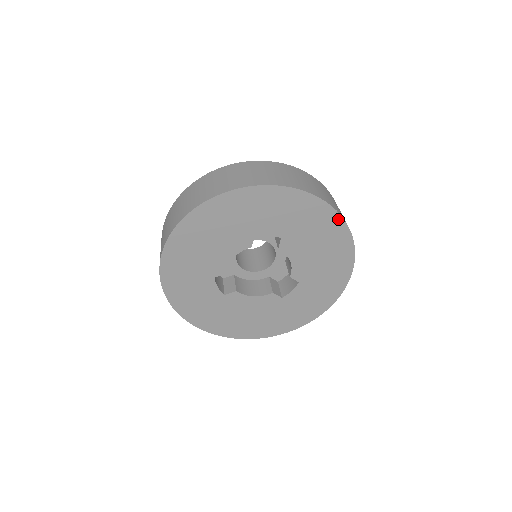
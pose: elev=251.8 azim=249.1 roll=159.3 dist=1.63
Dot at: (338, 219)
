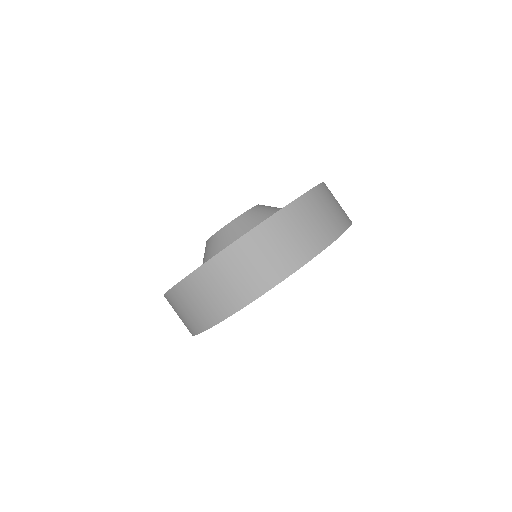
Dot at: (296, 270)
